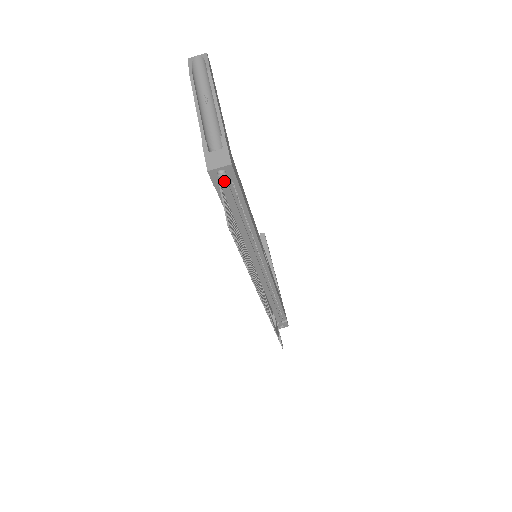
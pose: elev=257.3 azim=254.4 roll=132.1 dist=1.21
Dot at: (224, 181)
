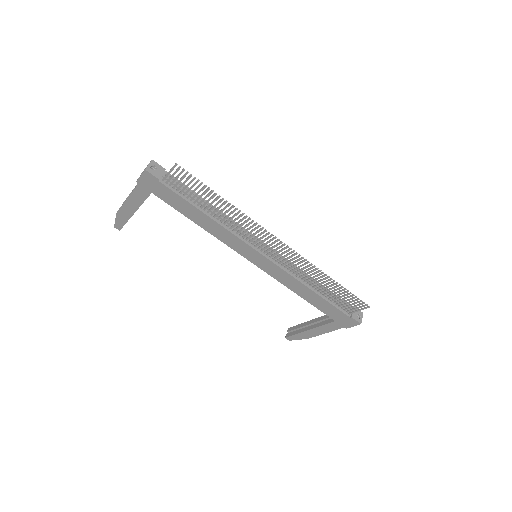
Dot at: (160, 173)
